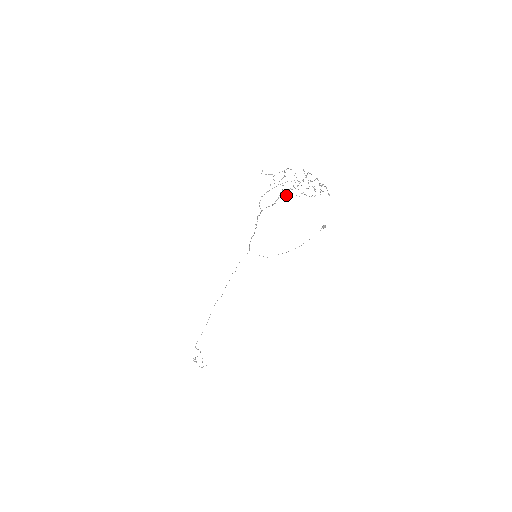
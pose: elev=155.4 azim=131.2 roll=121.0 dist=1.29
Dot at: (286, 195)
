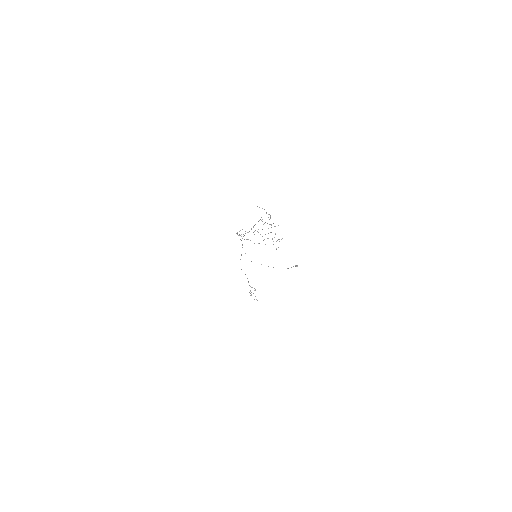
Dot at: (239, 234)
